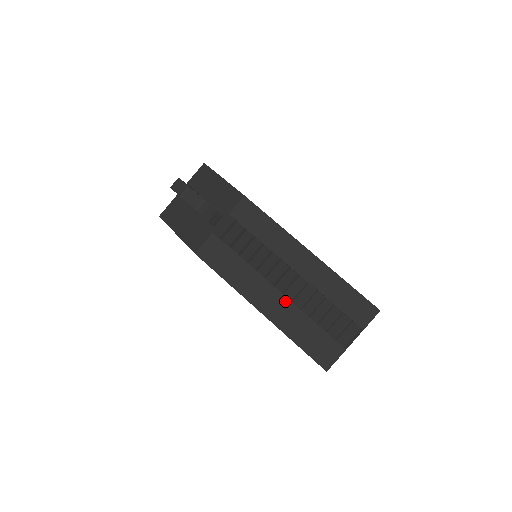
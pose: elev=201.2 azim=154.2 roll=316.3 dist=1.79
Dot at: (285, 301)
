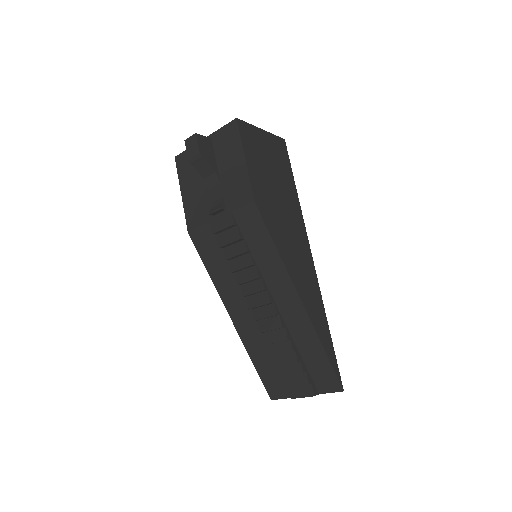
Dot at: (257, 326)
